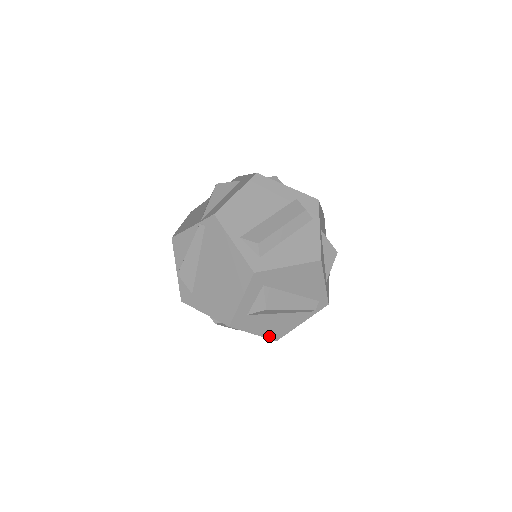
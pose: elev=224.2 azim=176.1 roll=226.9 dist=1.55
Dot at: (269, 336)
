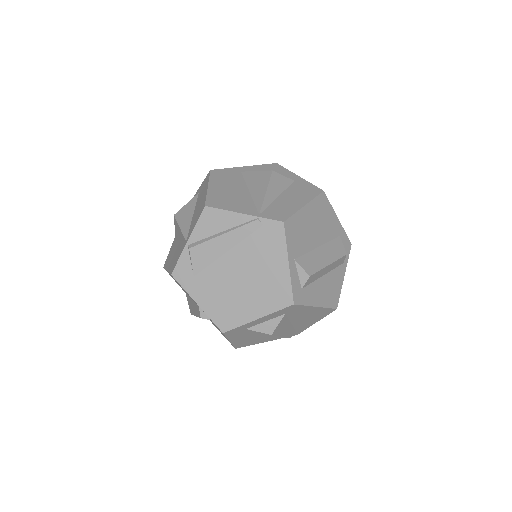
Dot at: (236, 345)
